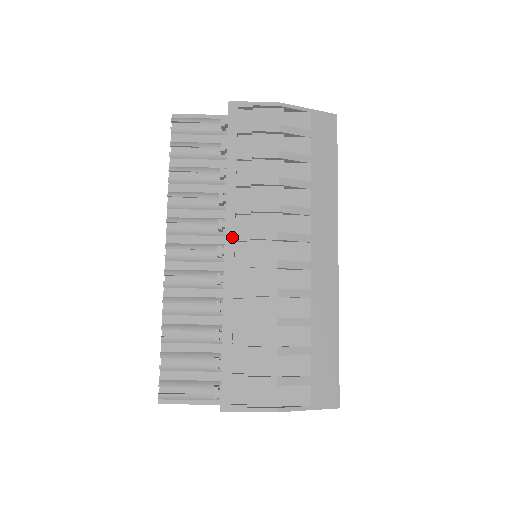
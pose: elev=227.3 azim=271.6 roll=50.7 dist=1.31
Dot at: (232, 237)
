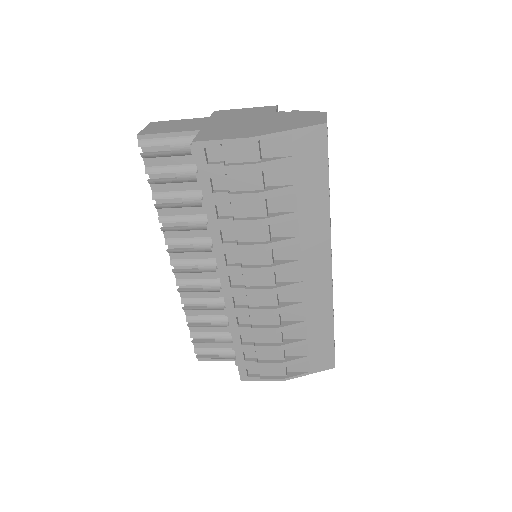
Dot at: (225, 273)
